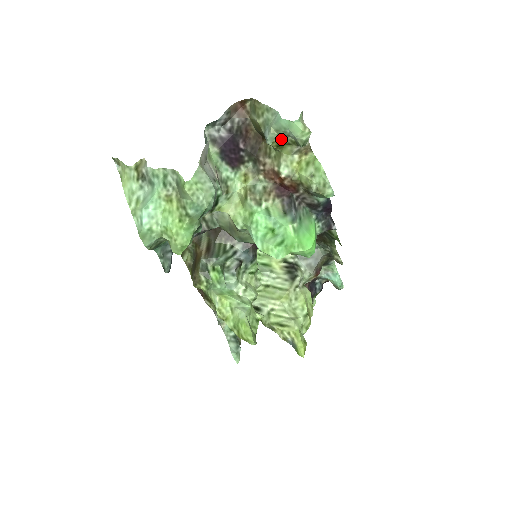
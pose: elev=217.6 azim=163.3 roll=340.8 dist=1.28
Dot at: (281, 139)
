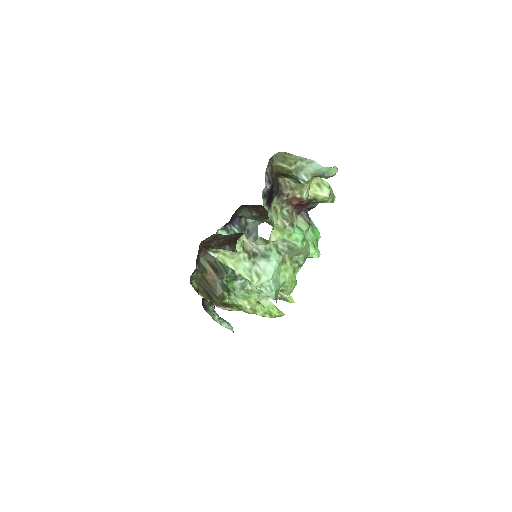
Dot at: occluded
